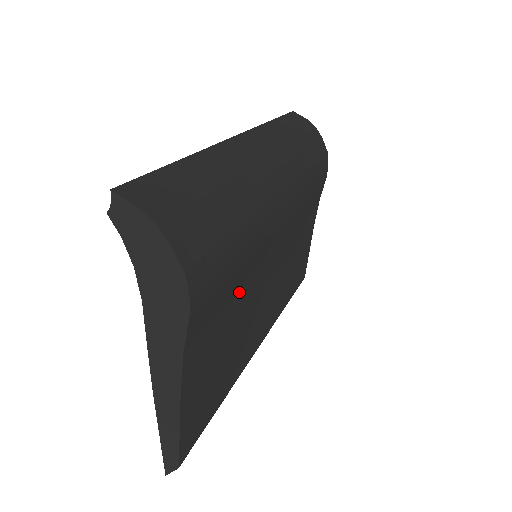
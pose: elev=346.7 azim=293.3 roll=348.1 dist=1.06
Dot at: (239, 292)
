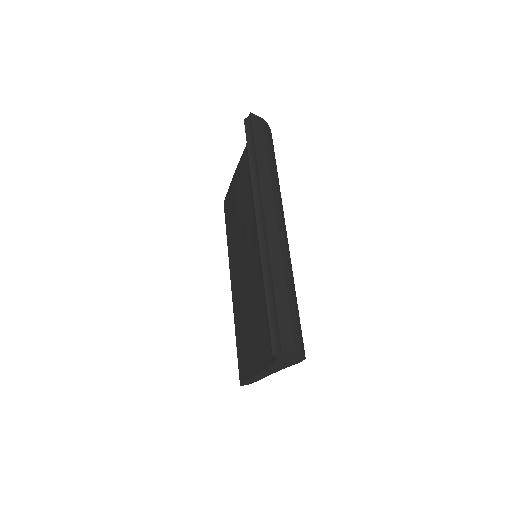
Dot at: occluded
